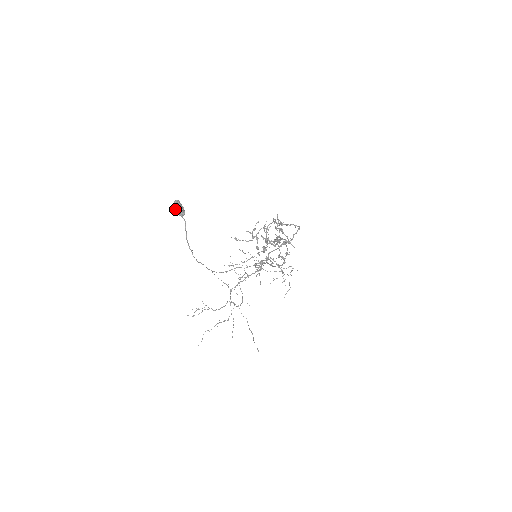
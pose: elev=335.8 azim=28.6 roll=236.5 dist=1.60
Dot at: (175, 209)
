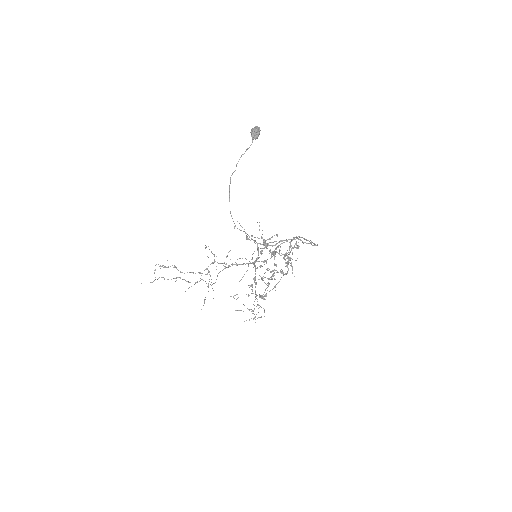
Dot at: (254, 129)
